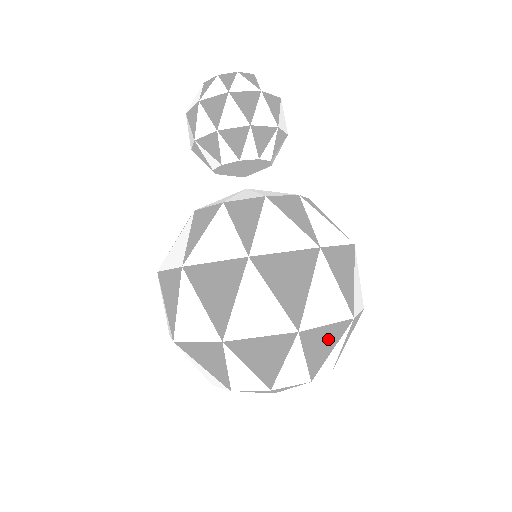
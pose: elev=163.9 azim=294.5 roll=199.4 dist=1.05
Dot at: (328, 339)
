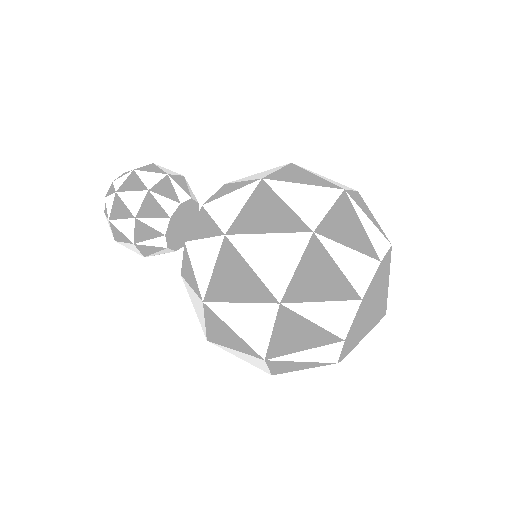
Dot at: (363, 205)
